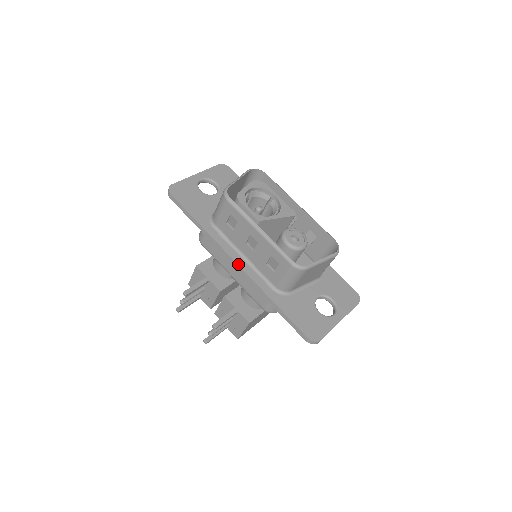
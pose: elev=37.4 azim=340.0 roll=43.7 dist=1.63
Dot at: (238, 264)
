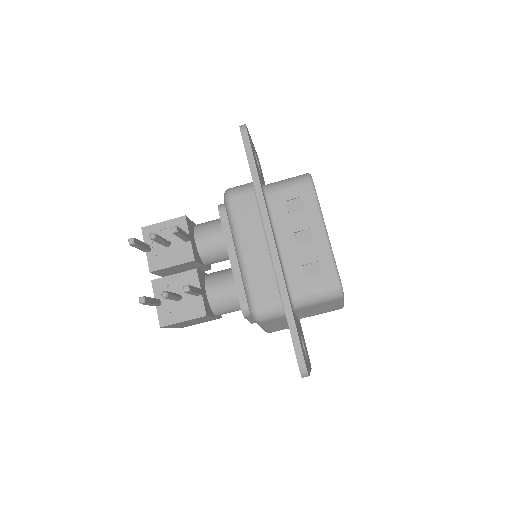
Dot at: occluded
